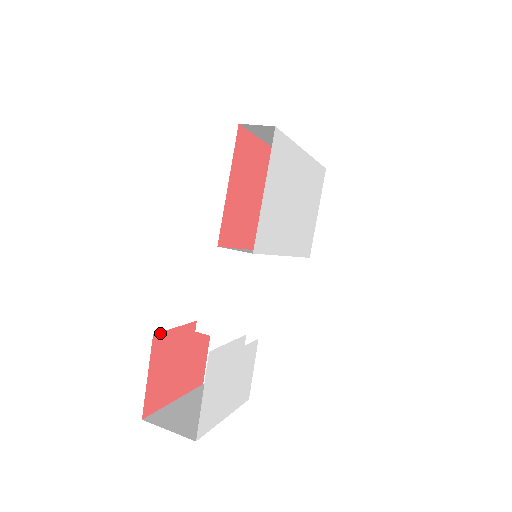
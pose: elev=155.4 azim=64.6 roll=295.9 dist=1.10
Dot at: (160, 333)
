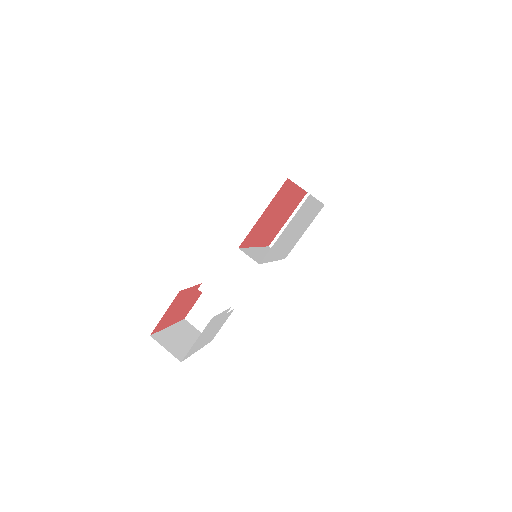
Dot at: (183, 290)
